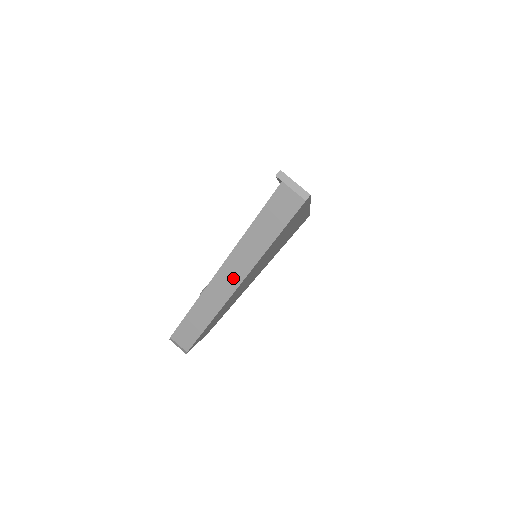
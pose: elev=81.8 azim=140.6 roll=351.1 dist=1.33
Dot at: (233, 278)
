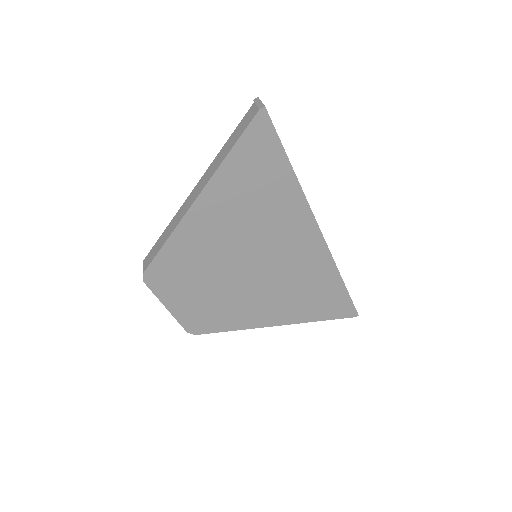
Dot at: (198, 190)
